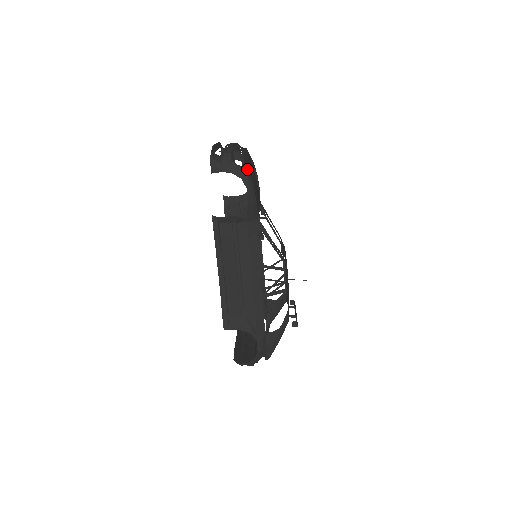
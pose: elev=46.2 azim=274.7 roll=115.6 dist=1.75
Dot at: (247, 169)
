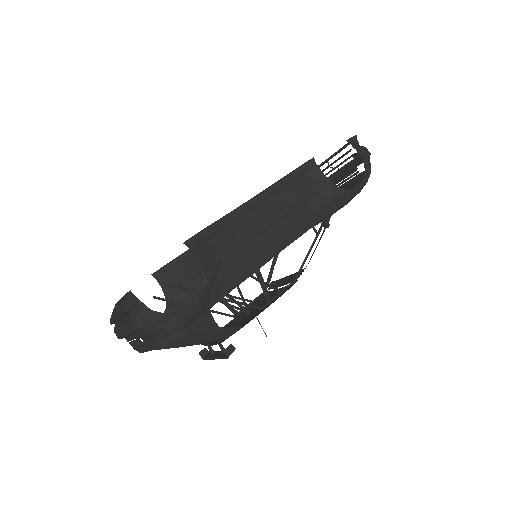
Dot at: occluded
